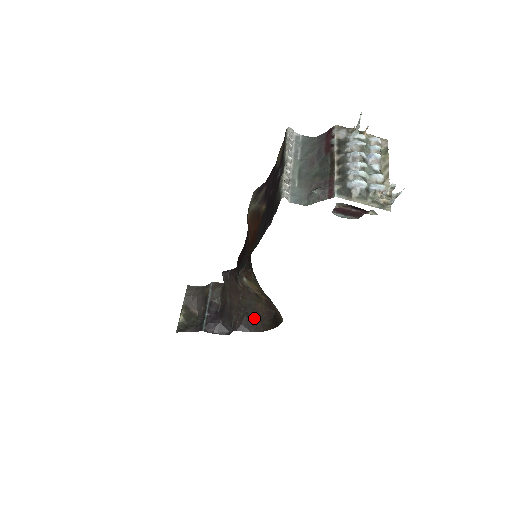
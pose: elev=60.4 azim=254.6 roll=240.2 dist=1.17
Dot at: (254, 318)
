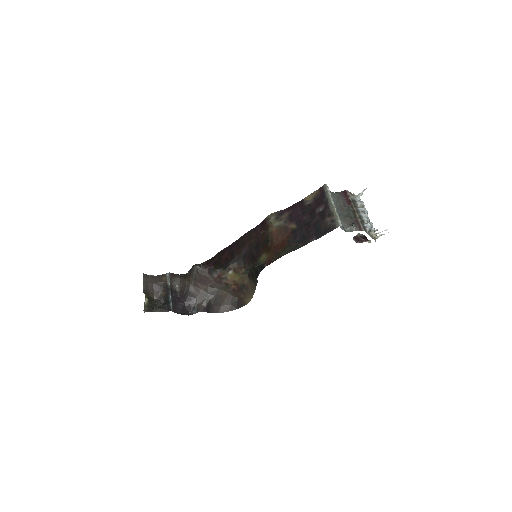
Dot at: (217, 302)
